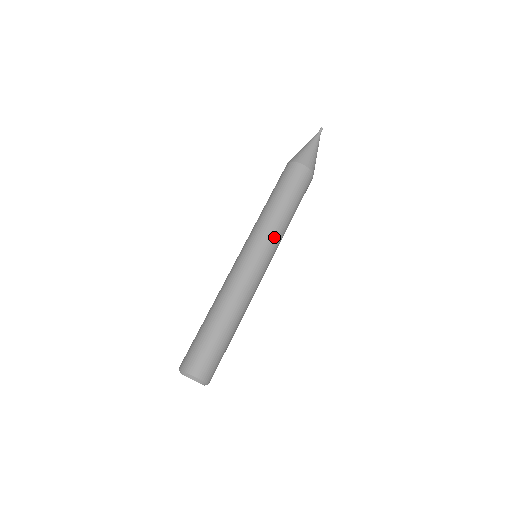
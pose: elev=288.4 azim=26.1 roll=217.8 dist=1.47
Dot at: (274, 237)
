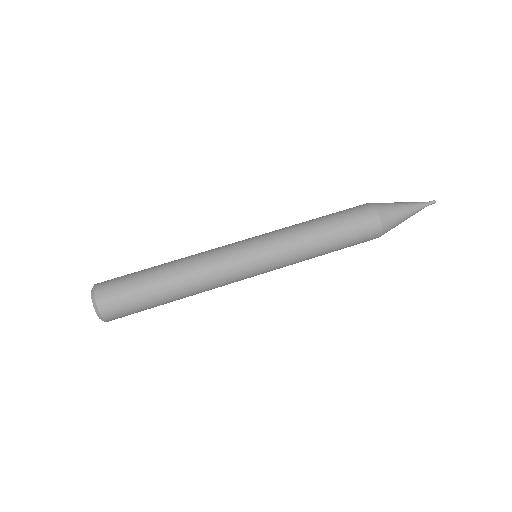
Dot at: (287, 259)
